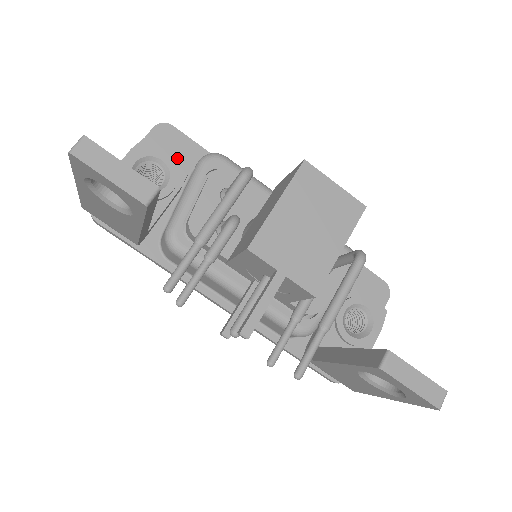
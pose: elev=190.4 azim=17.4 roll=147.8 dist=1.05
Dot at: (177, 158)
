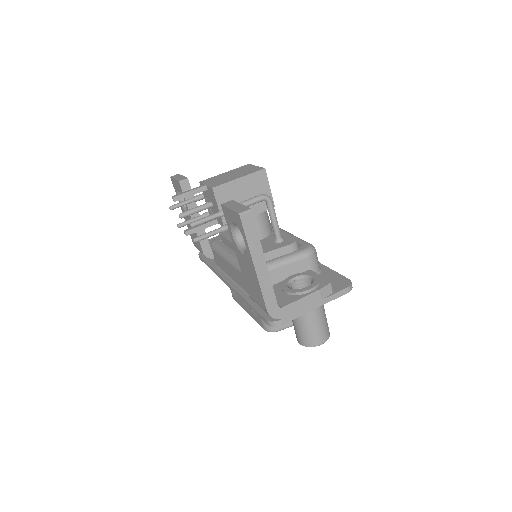
Dot at: occluded
